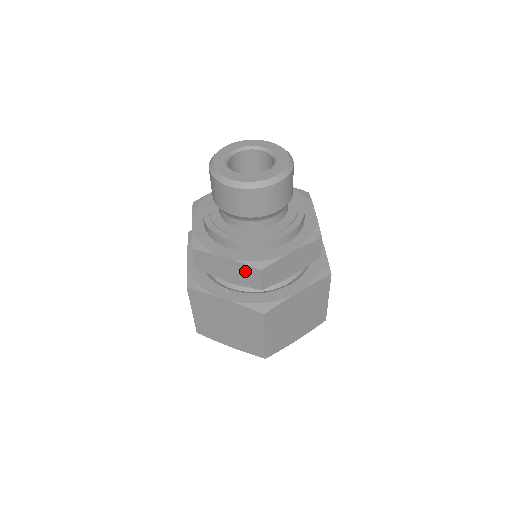
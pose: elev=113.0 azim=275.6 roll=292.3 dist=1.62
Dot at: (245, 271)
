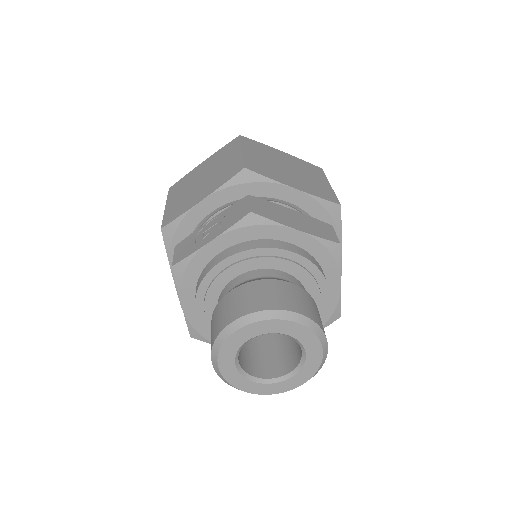
Dot at: occluded
